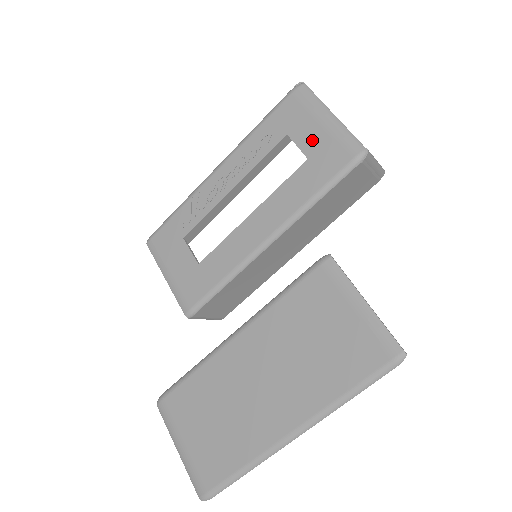
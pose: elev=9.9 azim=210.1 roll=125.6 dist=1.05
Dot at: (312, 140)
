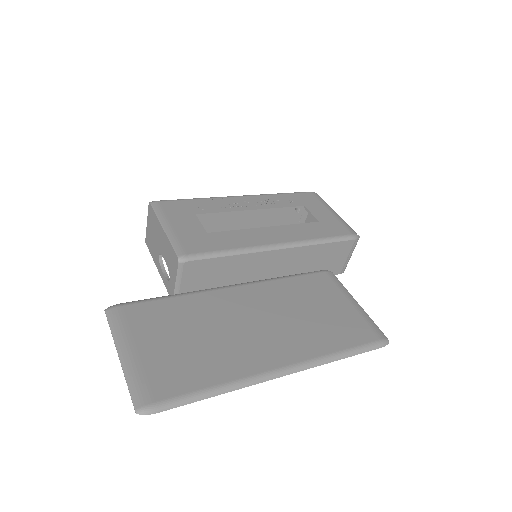
Dot at: (323, 215)
